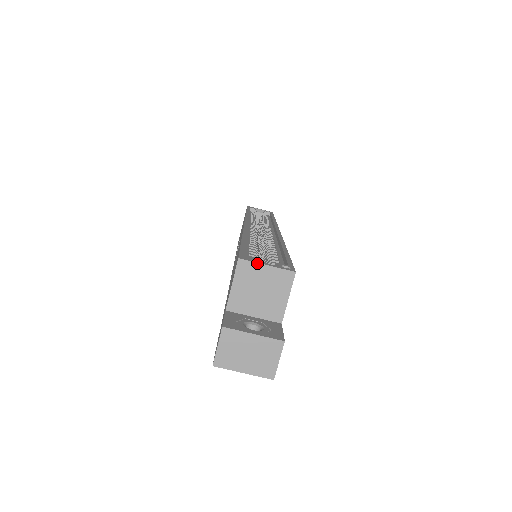
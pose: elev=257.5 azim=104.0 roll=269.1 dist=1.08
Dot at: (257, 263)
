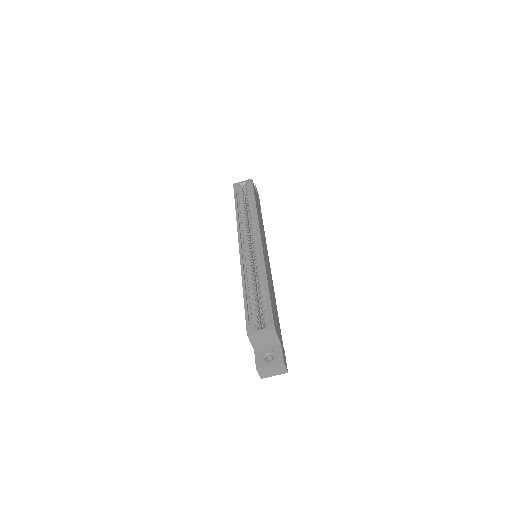
Dot at: (256, 333)
